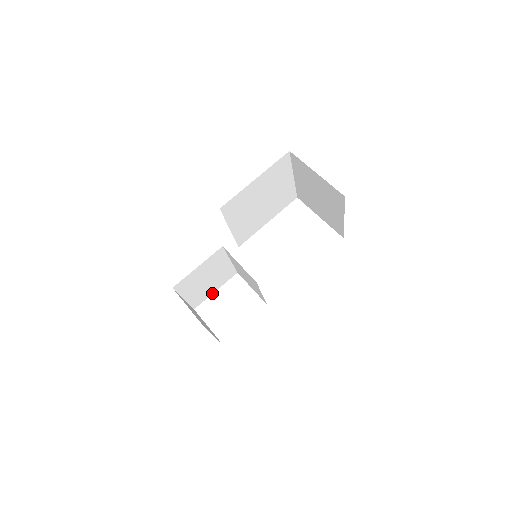
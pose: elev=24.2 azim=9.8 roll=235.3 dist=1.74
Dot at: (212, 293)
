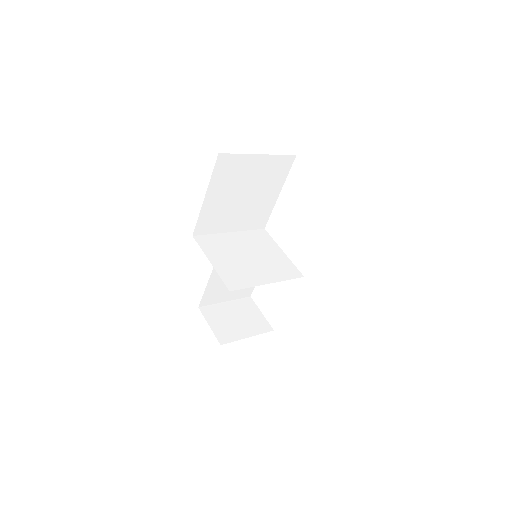
Dot at: occluded
